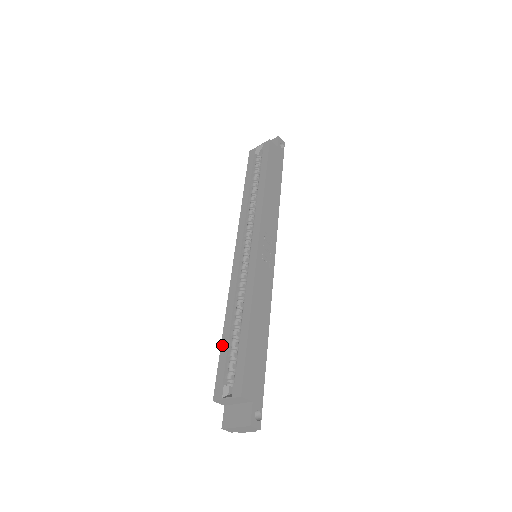
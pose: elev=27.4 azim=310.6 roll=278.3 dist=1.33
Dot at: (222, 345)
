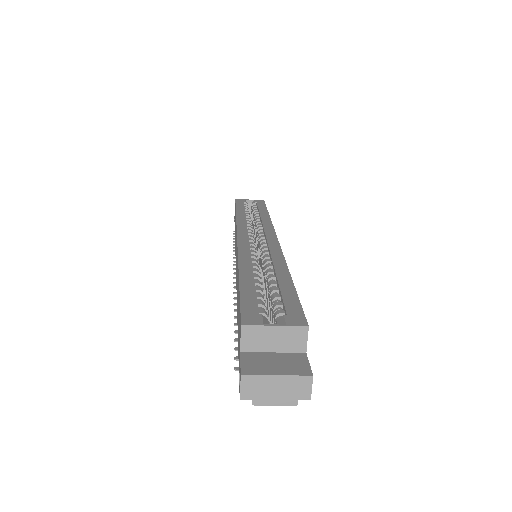
Dot at: (243, 284)
